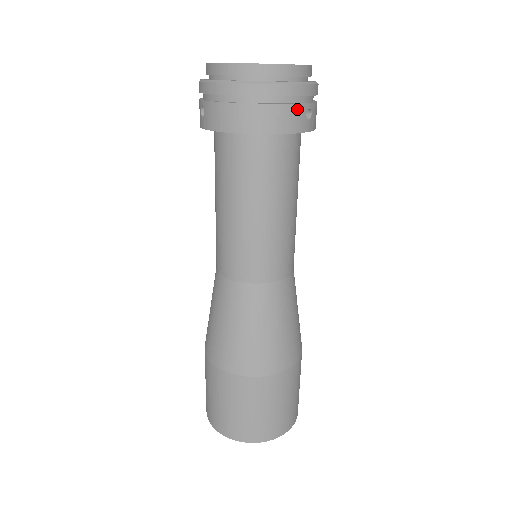
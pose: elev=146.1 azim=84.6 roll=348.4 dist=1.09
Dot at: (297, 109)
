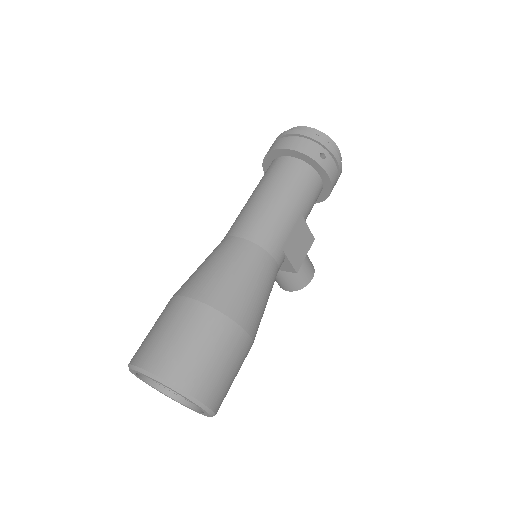
Dot at: (314, 146)
